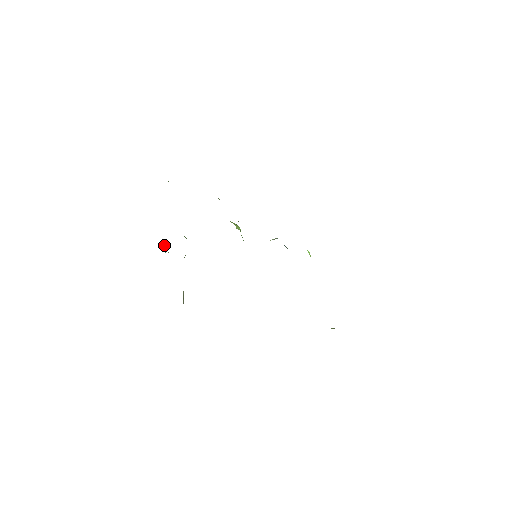
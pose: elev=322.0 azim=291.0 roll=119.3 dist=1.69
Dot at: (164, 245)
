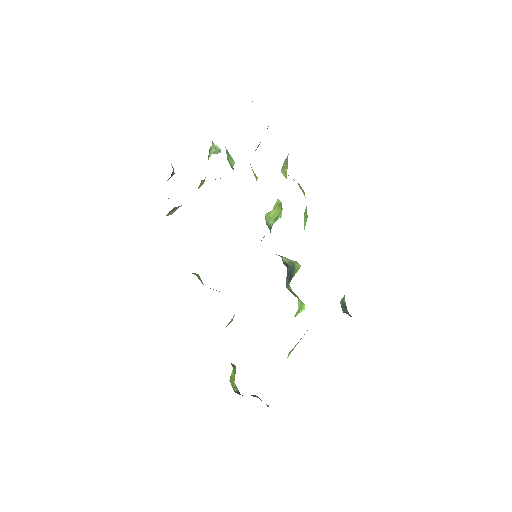
Dot at: (214, 148)
